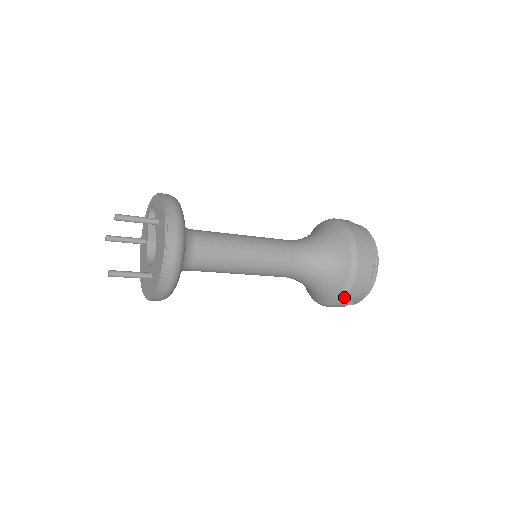
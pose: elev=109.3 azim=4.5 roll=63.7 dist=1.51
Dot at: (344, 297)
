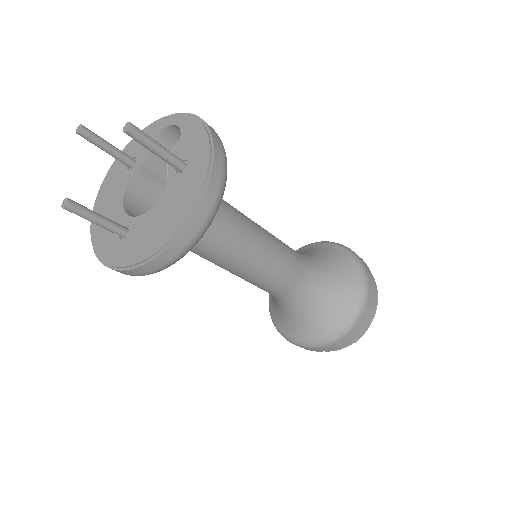
Dot at: (315, 347)
